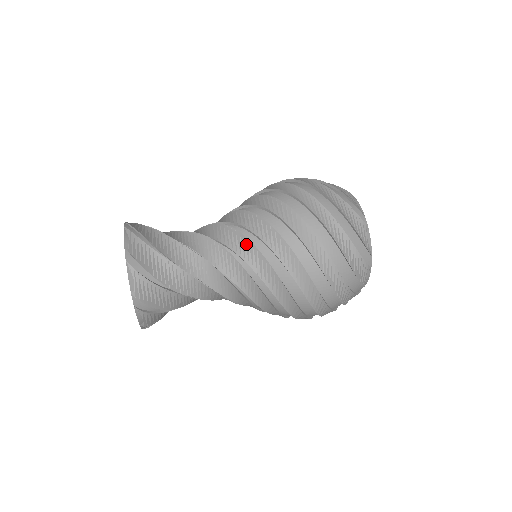
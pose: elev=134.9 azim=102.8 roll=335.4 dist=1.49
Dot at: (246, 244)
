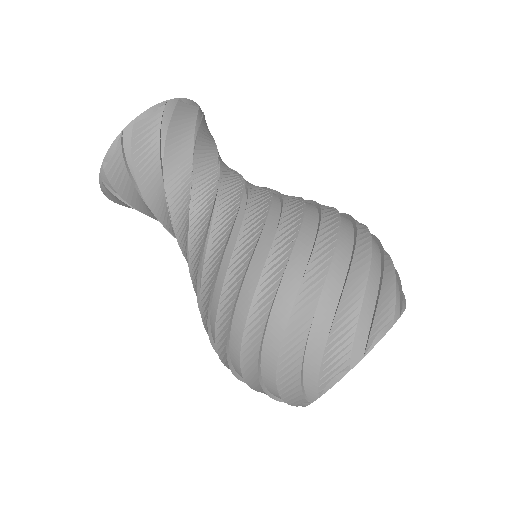
Dot at: (224, 235)
